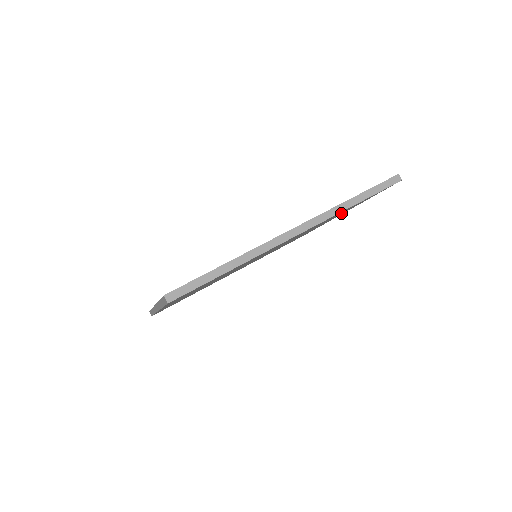
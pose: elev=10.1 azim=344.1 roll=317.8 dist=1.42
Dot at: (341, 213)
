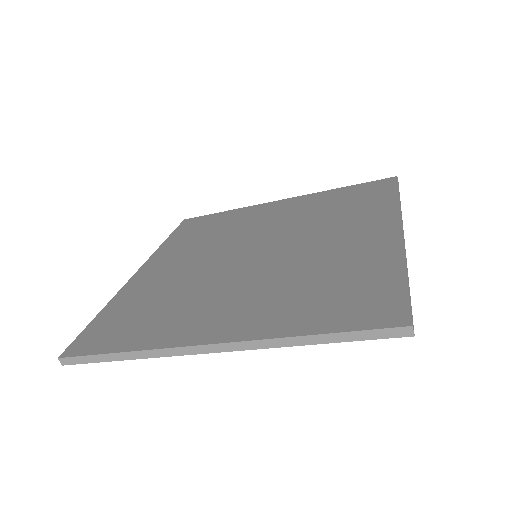
Dot at: occluded
